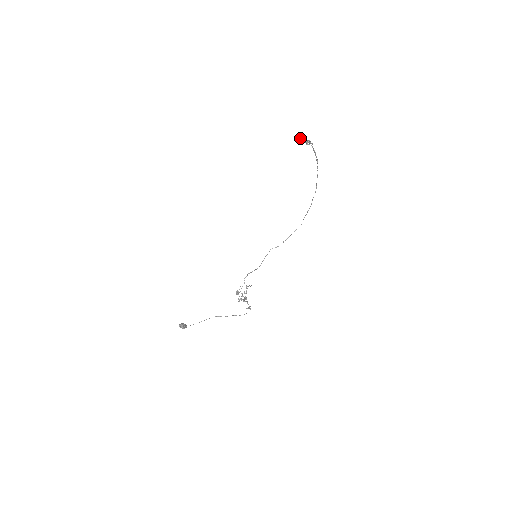
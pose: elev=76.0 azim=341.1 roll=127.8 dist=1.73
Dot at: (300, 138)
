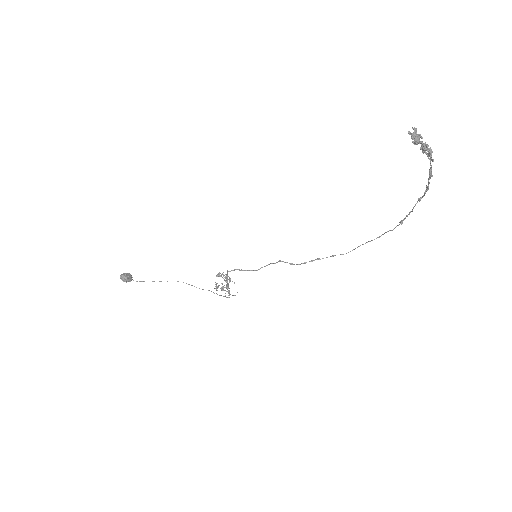
Dot at: (415, 134)
